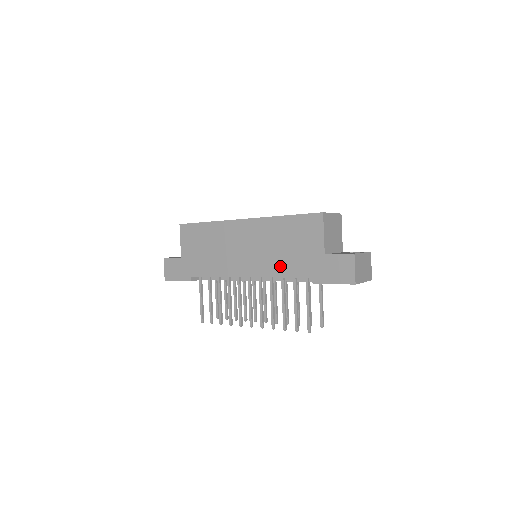
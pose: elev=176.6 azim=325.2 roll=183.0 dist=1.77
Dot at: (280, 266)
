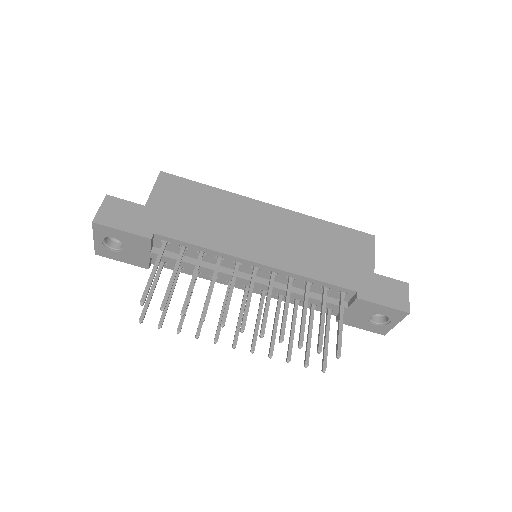
Dot at: (314, 267)
